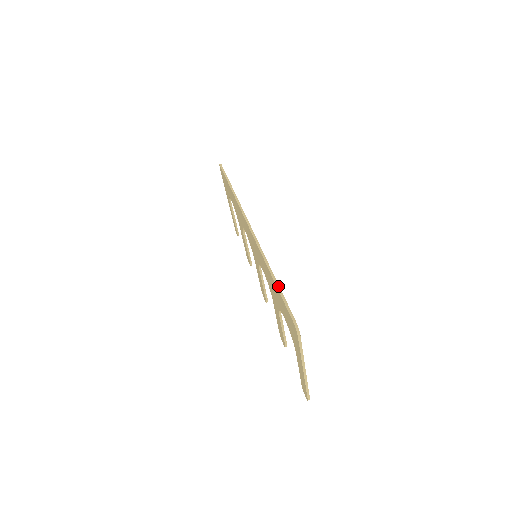
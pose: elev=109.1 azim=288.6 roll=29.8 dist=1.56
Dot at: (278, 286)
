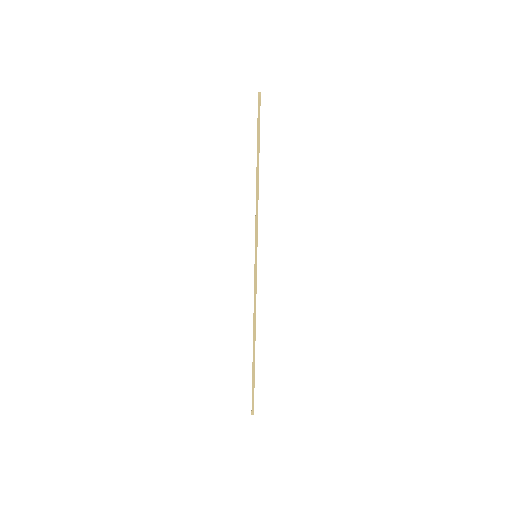
Dot at: (254, 366)
